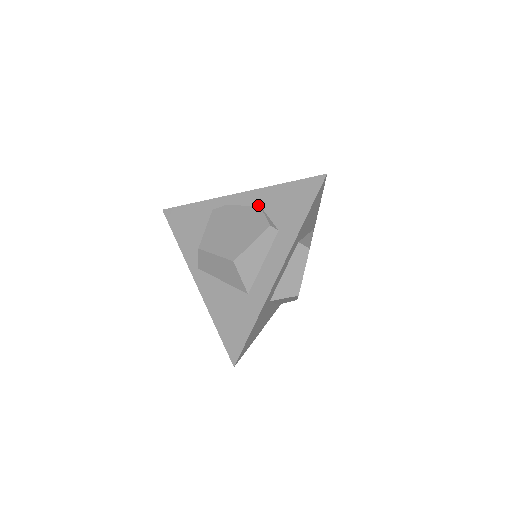
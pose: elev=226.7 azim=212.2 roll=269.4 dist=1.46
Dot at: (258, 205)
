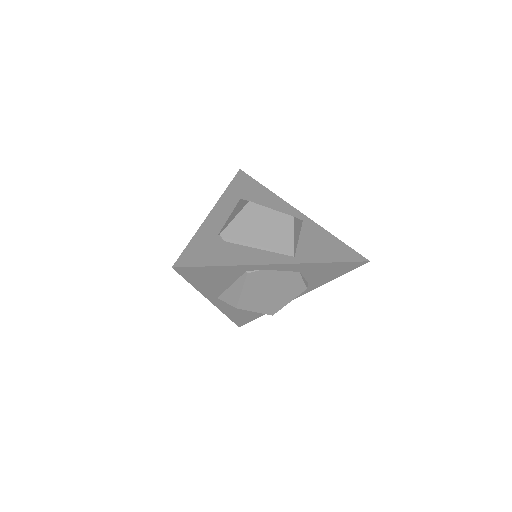
Dot at: (298, 272)
